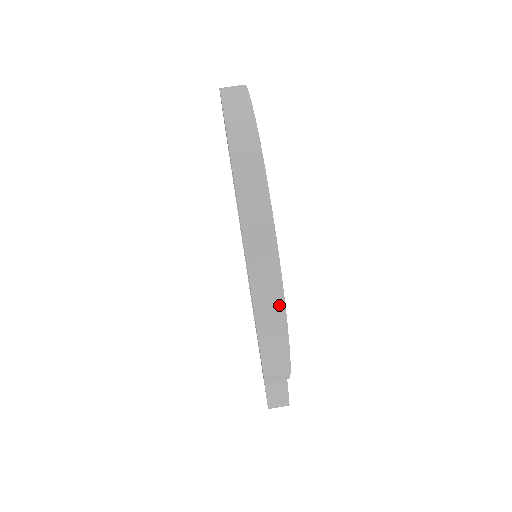
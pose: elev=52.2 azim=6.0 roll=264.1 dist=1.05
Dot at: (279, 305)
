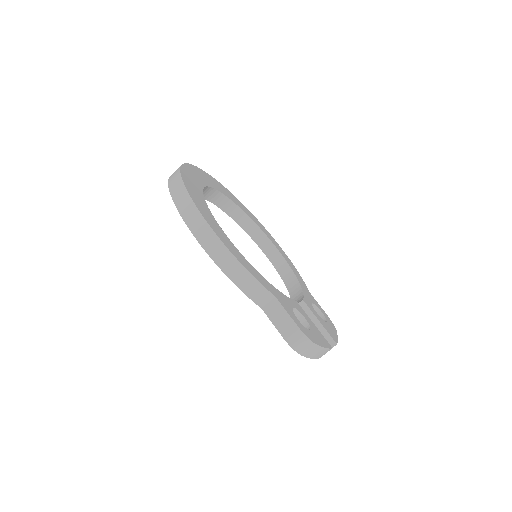
Dot at: (192, 207)
